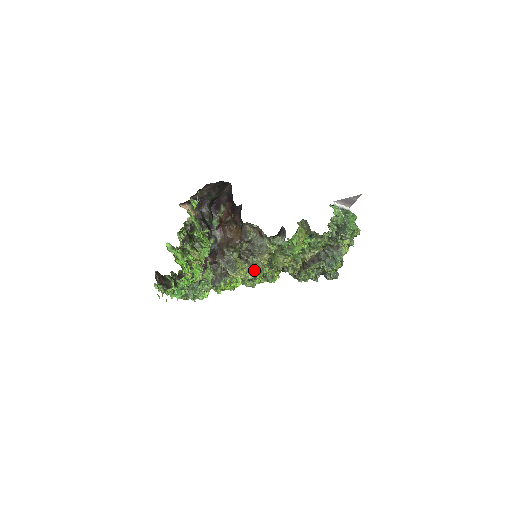
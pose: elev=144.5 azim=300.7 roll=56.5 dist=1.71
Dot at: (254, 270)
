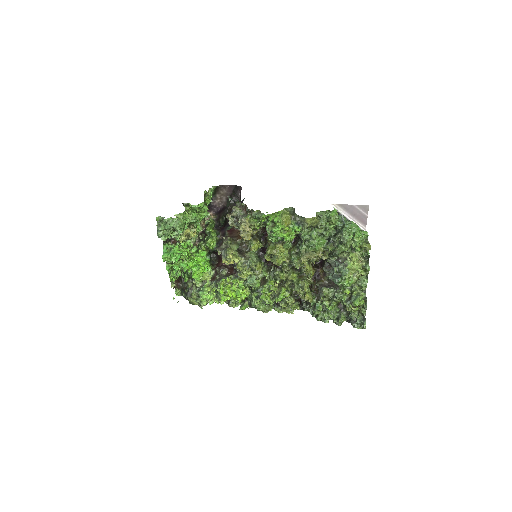
Dot at: (261, 283)
